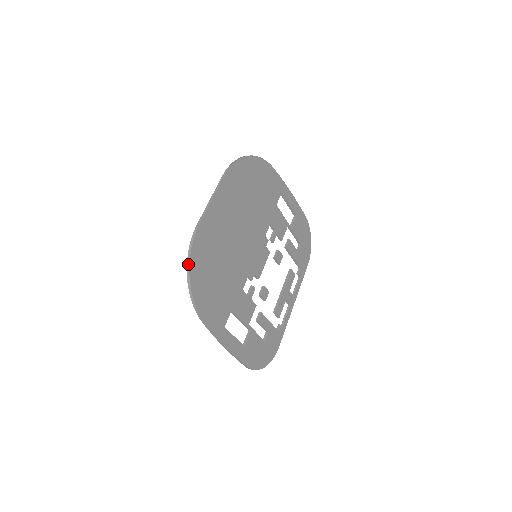
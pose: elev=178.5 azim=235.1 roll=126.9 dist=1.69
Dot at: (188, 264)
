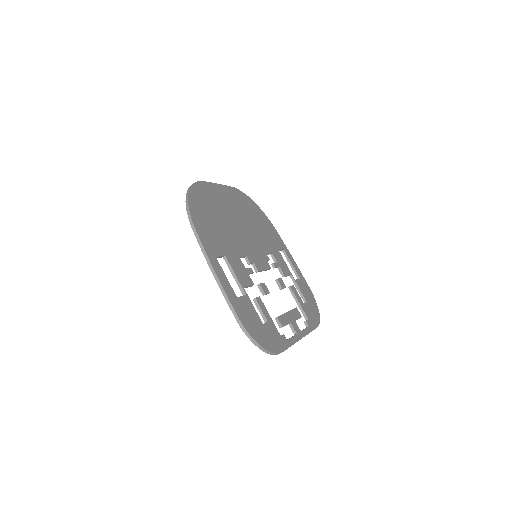
Dot at: (189, 187)
